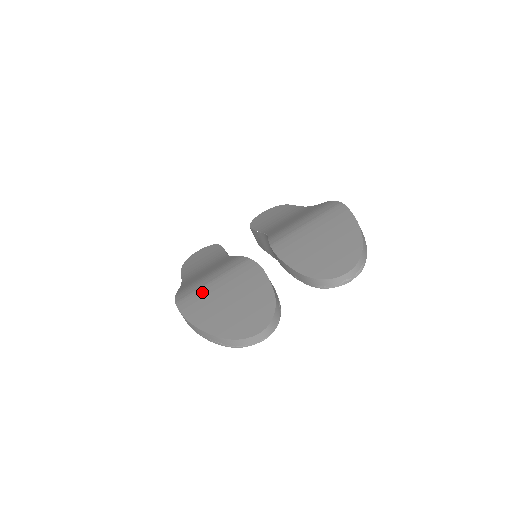
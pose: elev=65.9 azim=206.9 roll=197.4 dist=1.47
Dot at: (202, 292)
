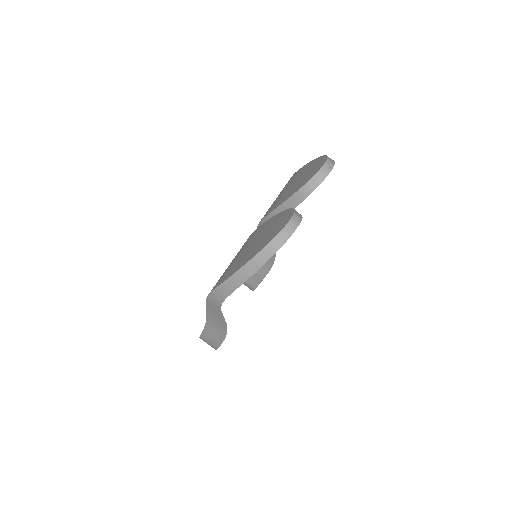
Dot at: (227, 269)
